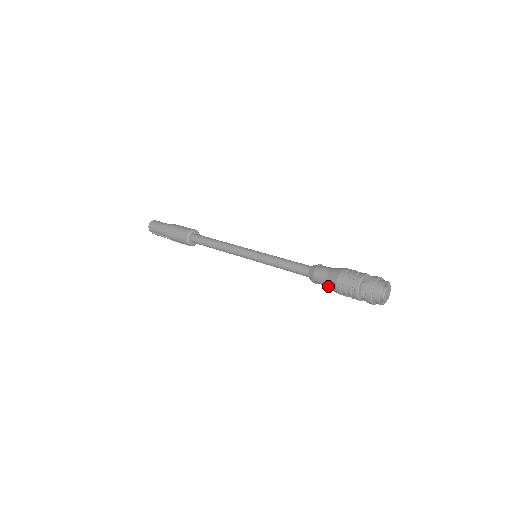
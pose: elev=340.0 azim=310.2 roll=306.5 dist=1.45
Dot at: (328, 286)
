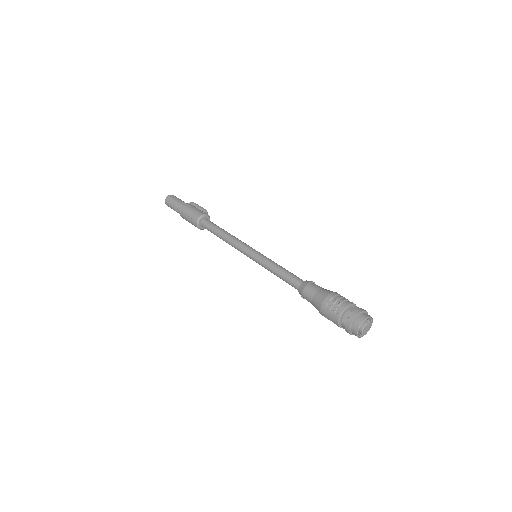
Dot at: occluded
